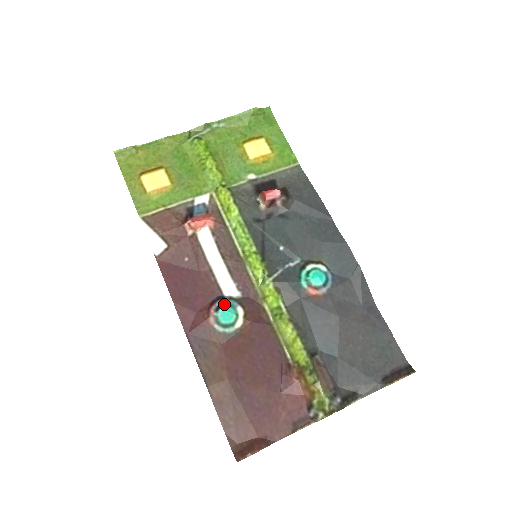
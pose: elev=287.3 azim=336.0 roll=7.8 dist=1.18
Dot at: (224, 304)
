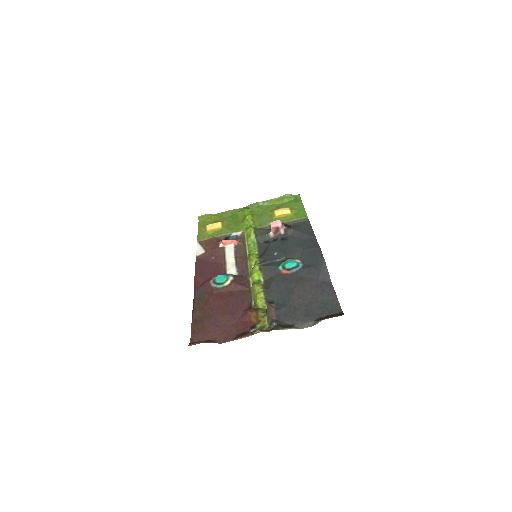
Dot at: (223, 274)
